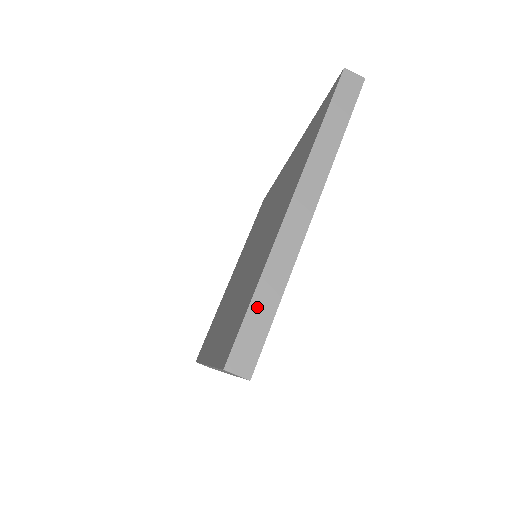
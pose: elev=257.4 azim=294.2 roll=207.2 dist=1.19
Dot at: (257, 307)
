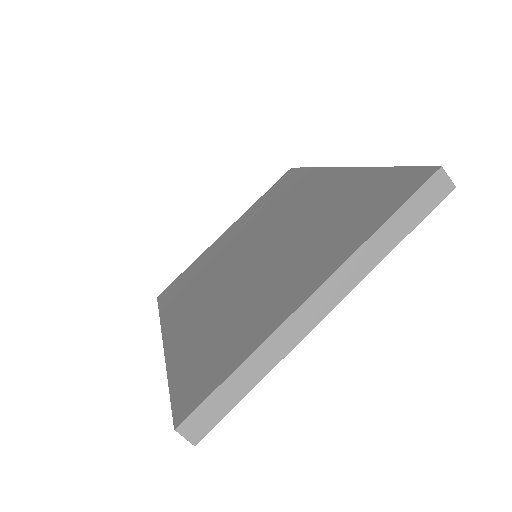
Dot at: (231, 385)
